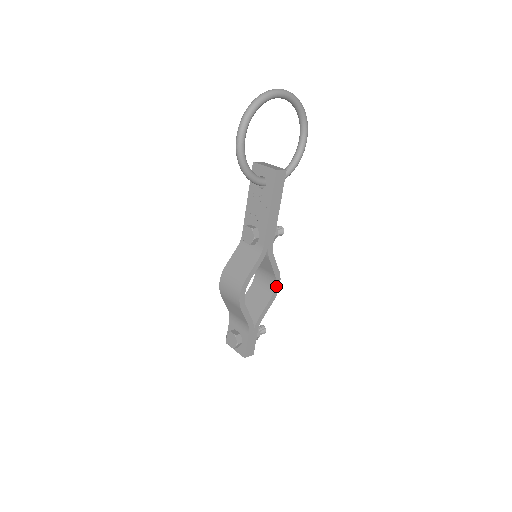
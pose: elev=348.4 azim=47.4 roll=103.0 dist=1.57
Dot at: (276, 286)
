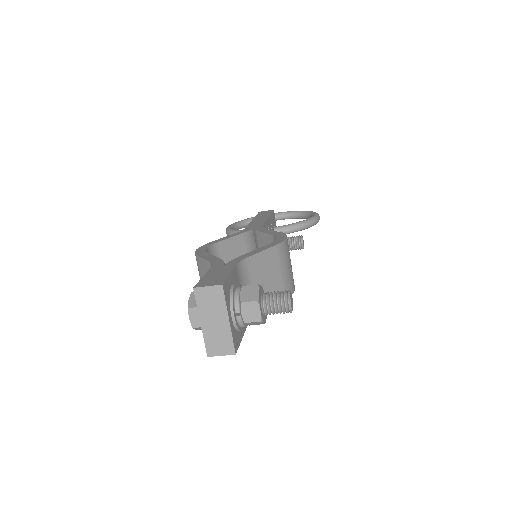
Dot at: (278, 239)
